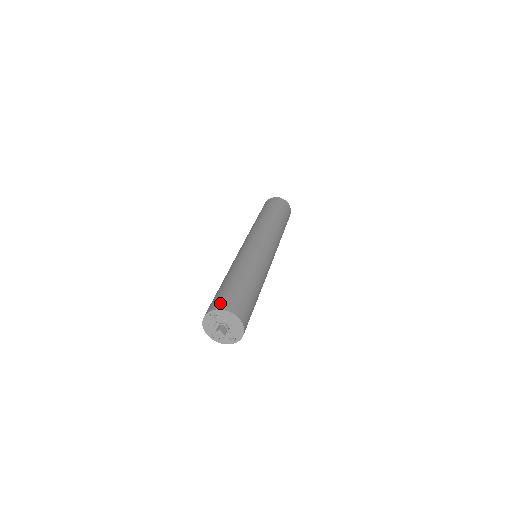
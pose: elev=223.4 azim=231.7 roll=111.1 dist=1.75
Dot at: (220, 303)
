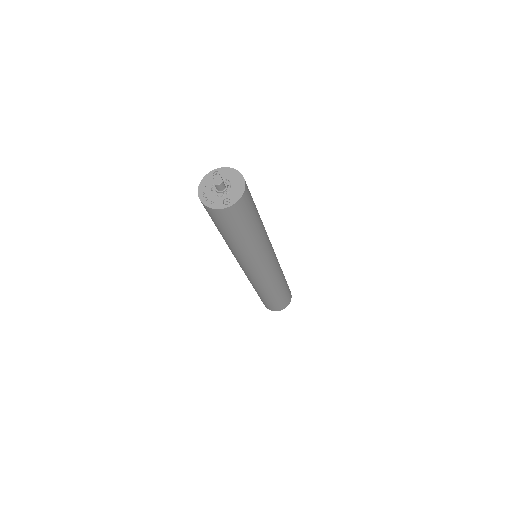
Dot at: occluded
